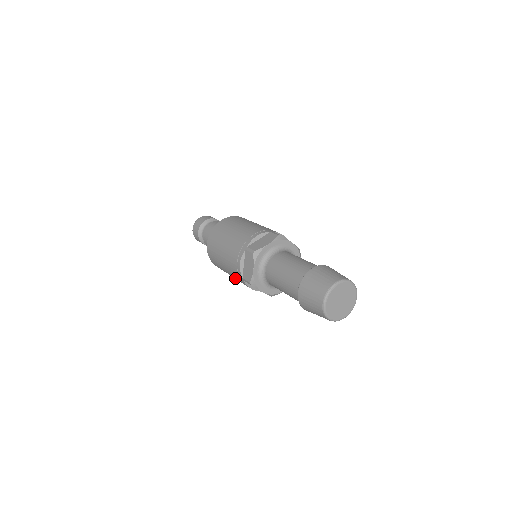
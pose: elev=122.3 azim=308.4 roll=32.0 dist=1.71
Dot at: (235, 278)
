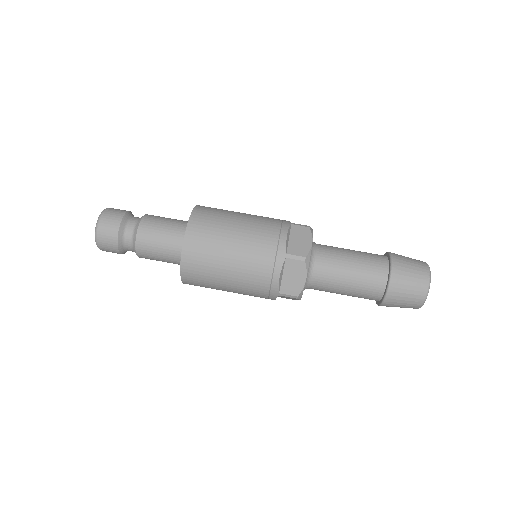
Dot at: occluded
